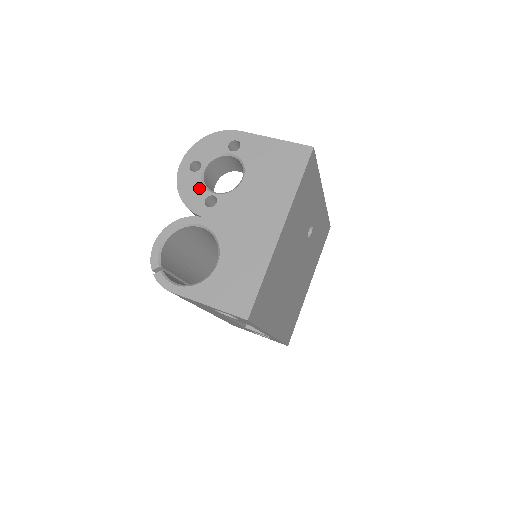
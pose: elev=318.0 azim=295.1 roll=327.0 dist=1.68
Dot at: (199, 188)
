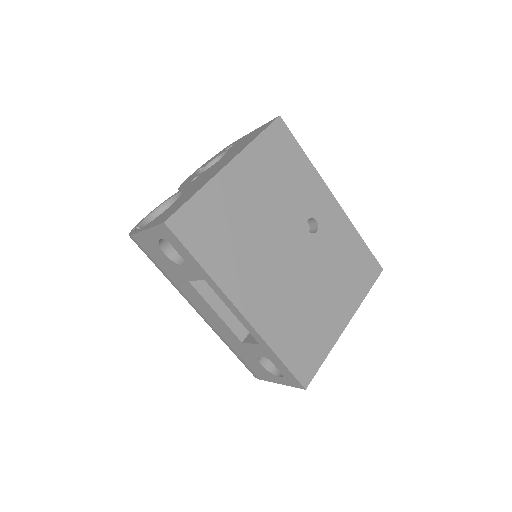
Dot at: (193, 177)
